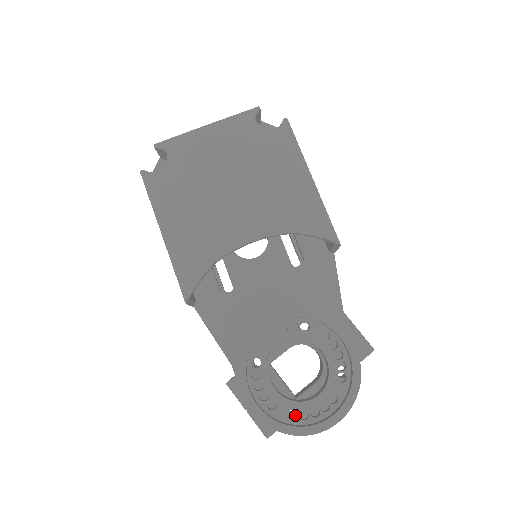
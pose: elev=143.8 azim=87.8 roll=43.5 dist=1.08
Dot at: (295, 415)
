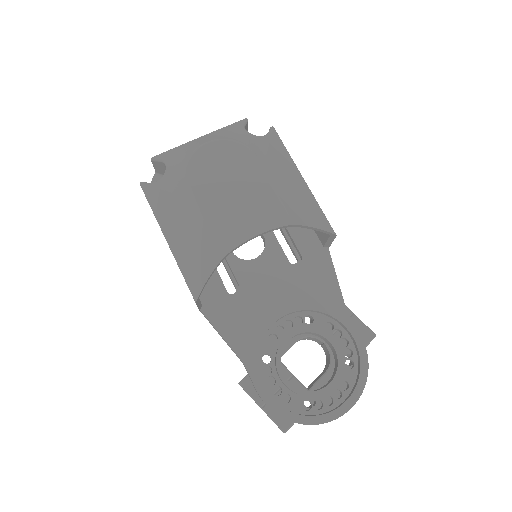
Dot at: (309, 407)
